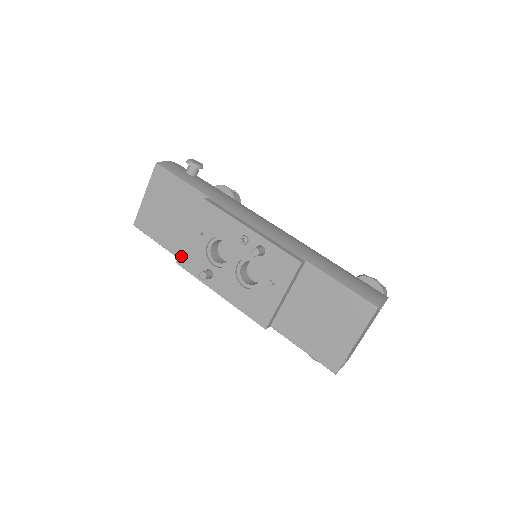
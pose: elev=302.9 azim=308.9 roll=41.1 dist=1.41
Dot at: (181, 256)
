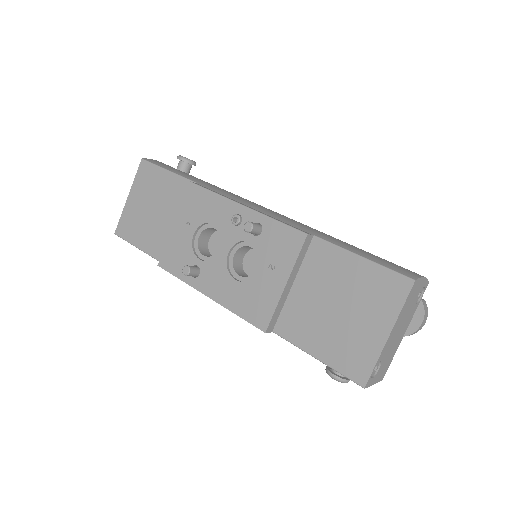
Dot at: (164, 256)
